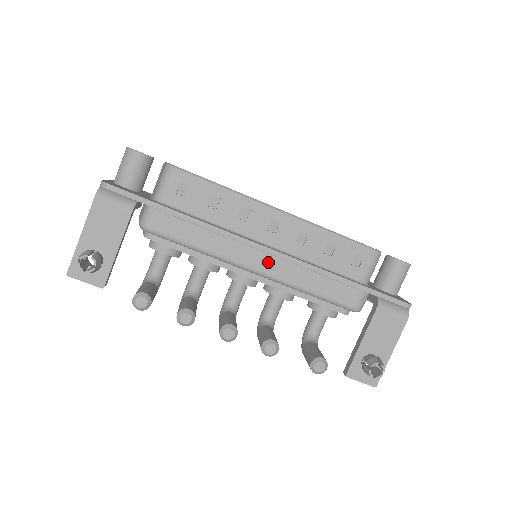
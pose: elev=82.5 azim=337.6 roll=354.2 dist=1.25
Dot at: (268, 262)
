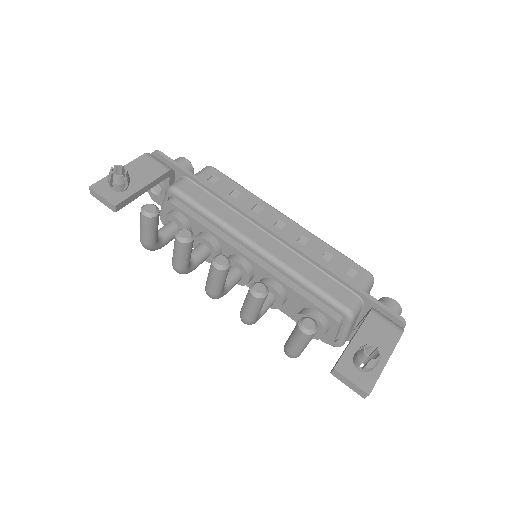
Dot at: (270, 243)
